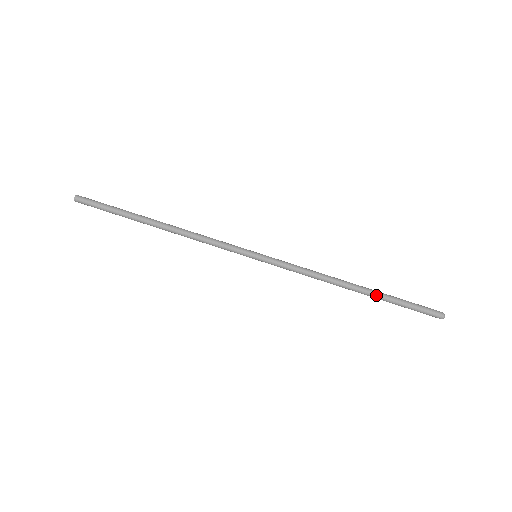
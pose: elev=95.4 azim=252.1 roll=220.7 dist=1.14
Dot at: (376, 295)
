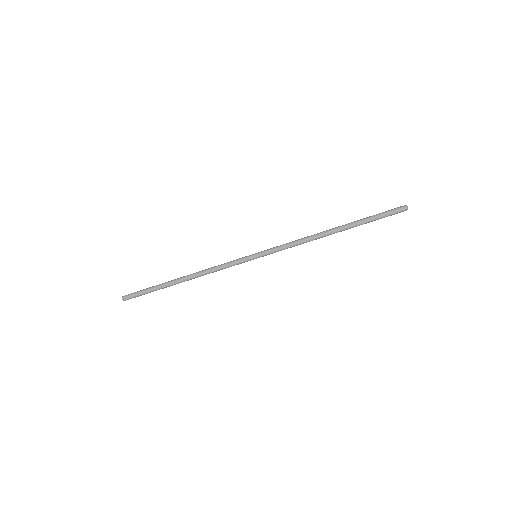
Dot at: (351, 226)
